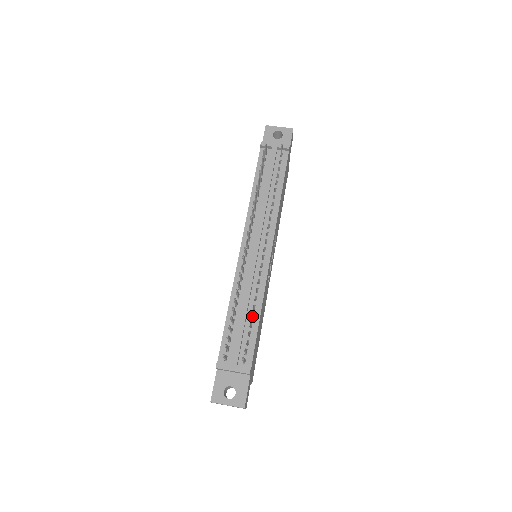
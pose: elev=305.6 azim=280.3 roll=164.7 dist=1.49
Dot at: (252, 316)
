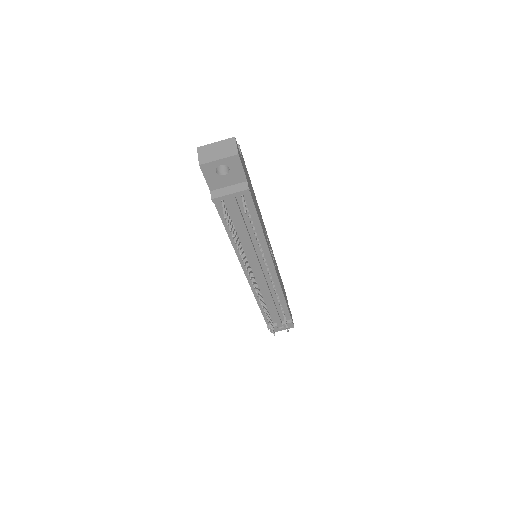
Dot at: occluded
